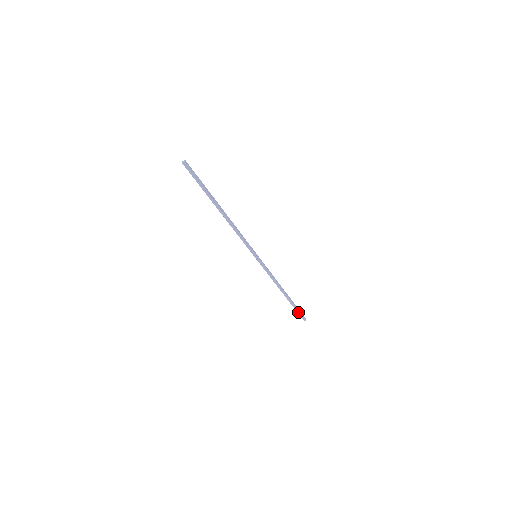
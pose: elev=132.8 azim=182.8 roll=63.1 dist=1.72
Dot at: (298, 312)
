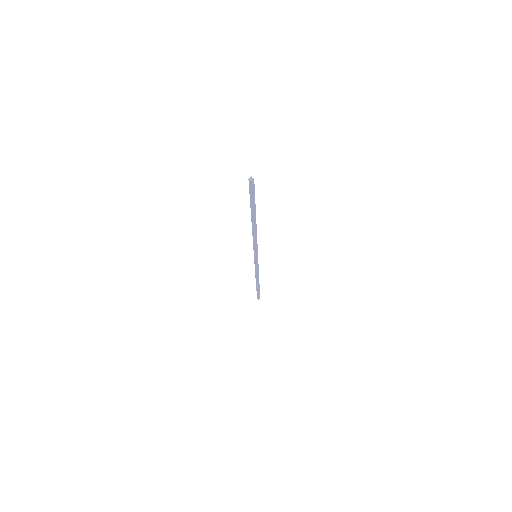
Dot at: (257, 294)
